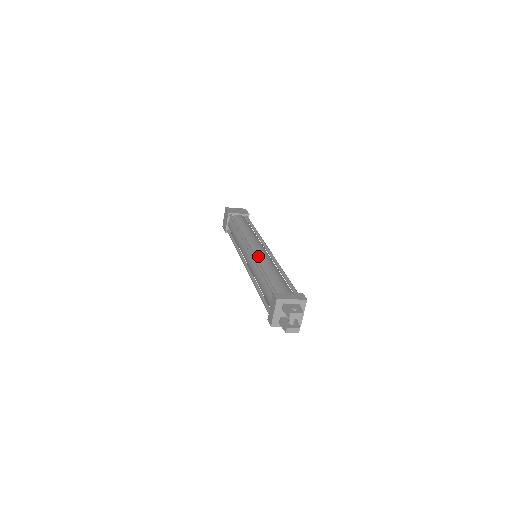
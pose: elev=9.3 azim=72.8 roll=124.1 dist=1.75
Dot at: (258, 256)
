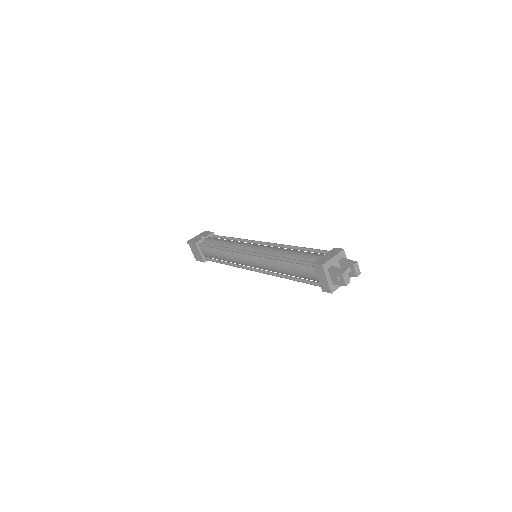
Dot at: occluded
